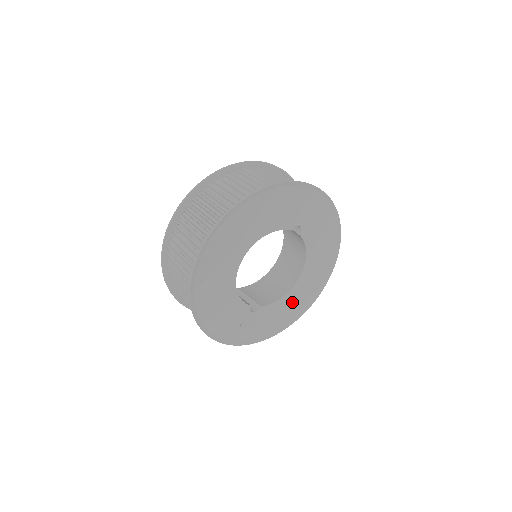
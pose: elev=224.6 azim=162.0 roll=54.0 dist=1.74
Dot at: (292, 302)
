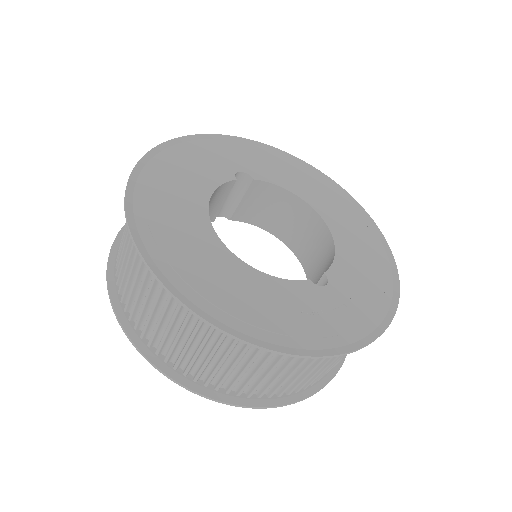
Dot at: (356, 248)
